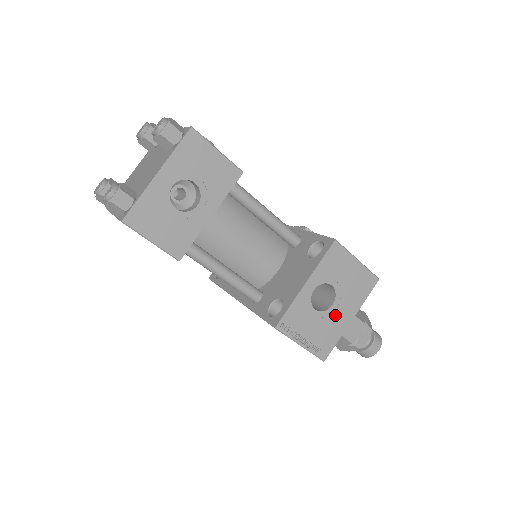
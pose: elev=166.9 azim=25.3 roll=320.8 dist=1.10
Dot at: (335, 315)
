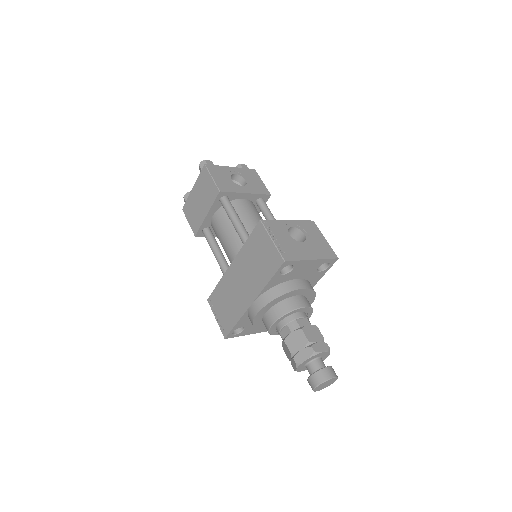
Dot at: (302, 248)
